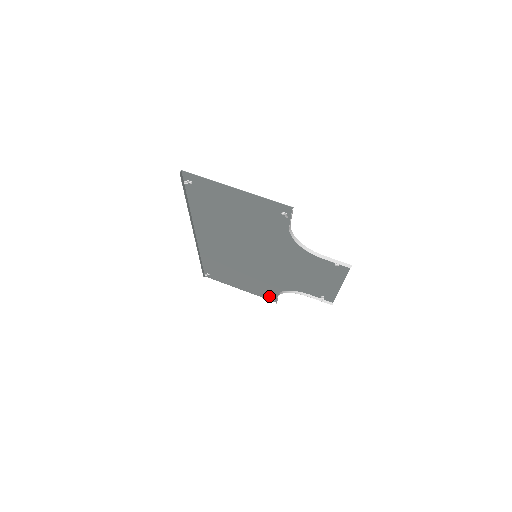
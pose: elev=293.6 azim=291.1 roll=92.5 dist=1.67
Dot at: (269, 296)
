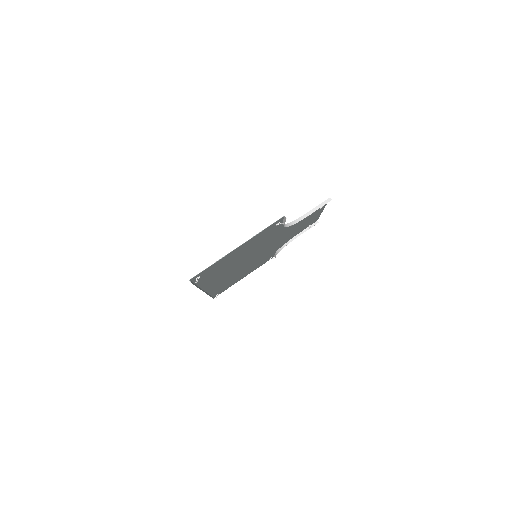
Dot at: (267, 260)
